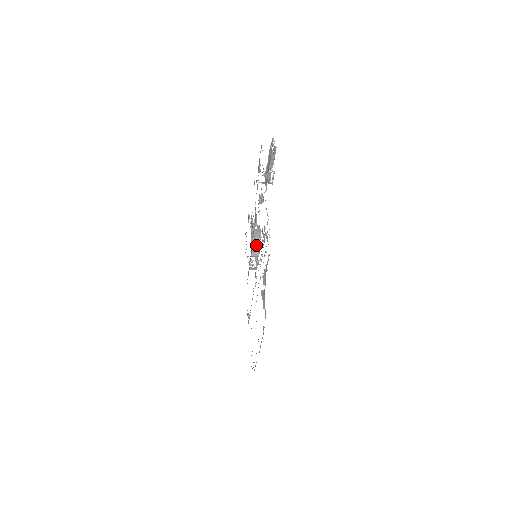
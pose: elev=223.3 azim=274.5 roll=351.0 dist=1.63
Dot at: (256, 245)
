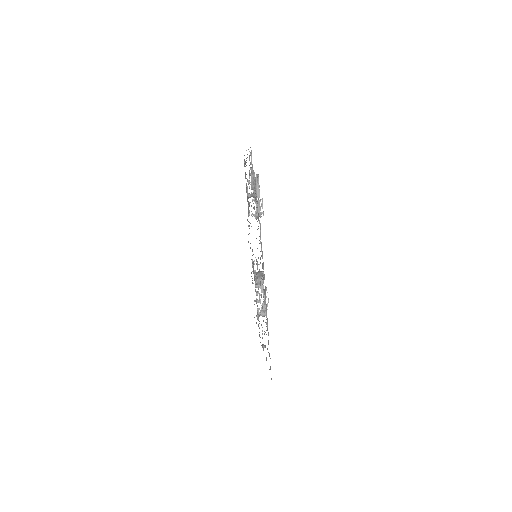
Dot at: (259, 276)
